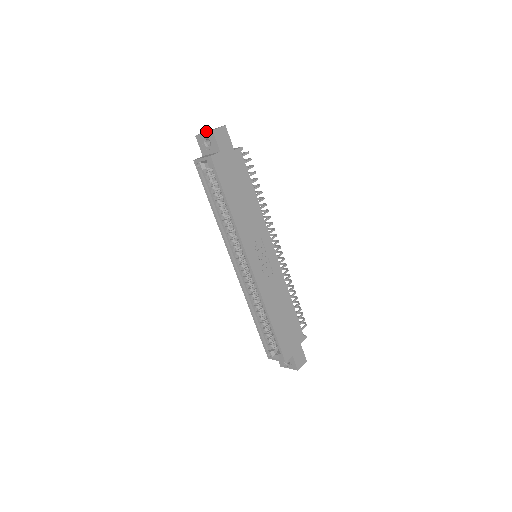
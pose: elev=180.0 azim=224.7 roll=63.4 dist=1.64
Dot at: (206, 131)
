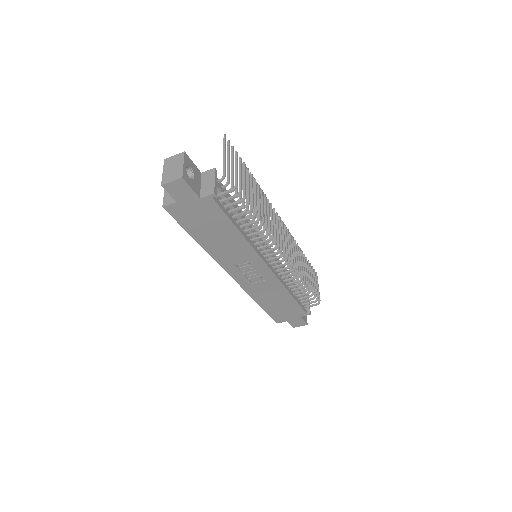
Dot at: (177, 157)
